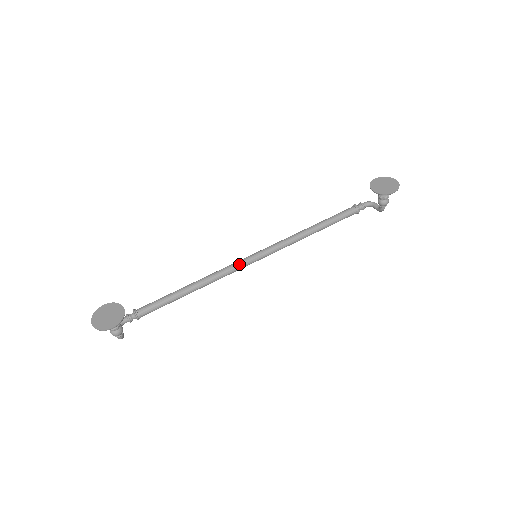
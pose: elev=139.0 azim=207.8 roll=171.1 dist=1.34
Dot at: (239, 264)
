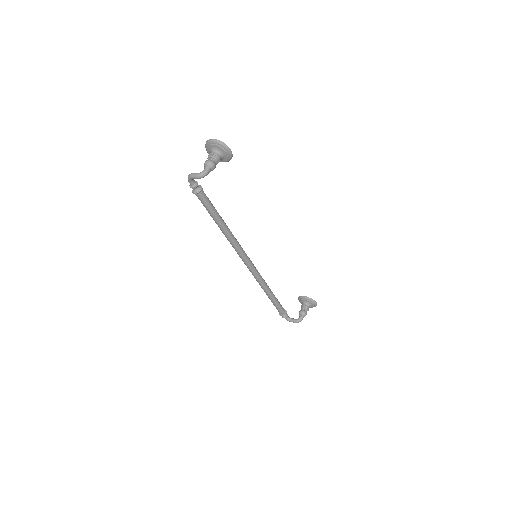
Dot at: (244, 251)
